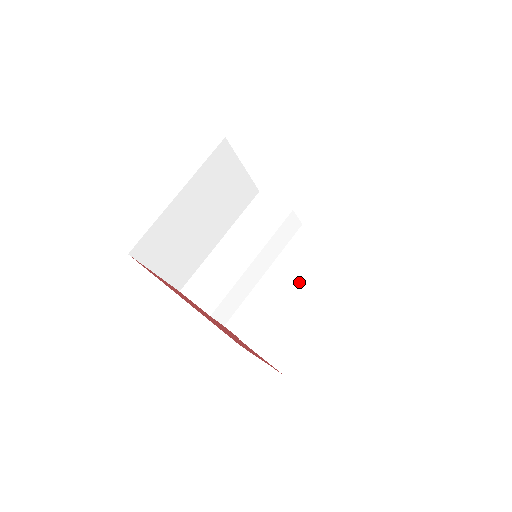
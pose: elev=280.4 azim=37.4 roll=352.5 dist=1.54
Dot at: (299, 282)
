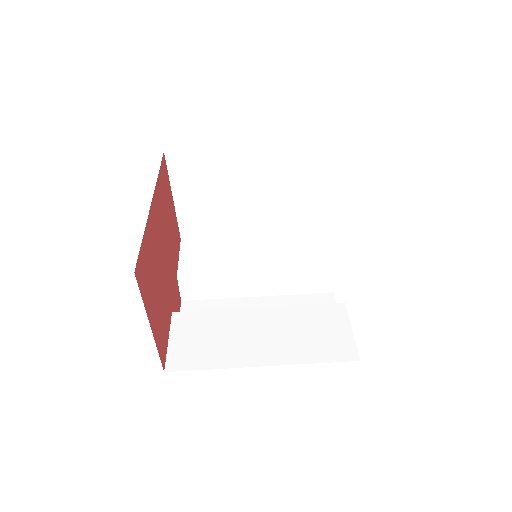
Dot at: (270, 321)
